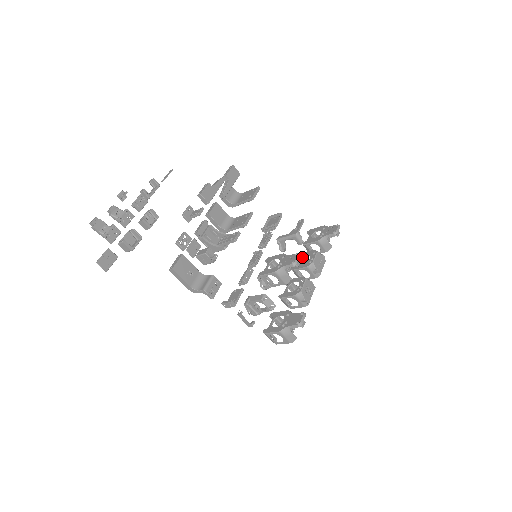
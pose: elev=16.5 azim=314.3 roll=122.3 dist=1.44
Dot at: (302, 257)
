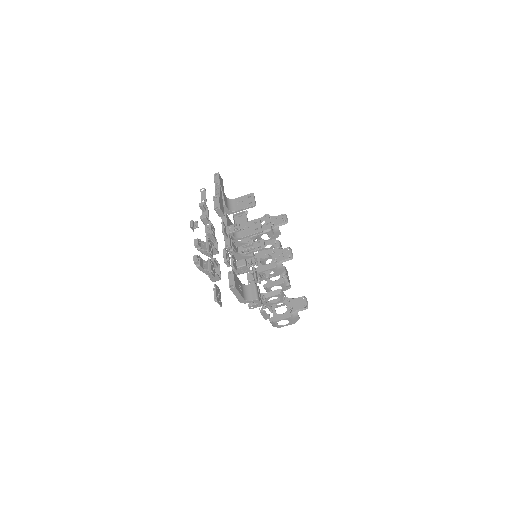
Dot at: occluded
